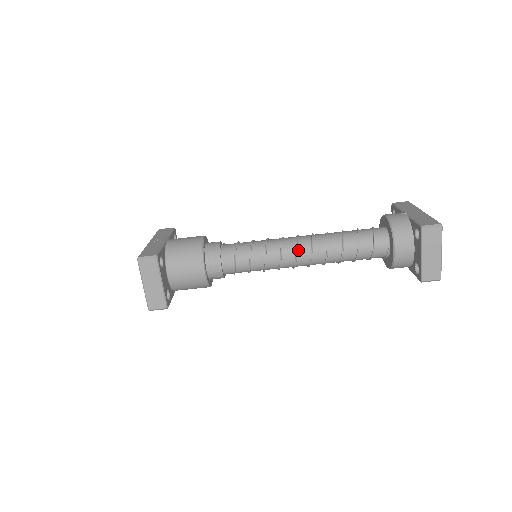
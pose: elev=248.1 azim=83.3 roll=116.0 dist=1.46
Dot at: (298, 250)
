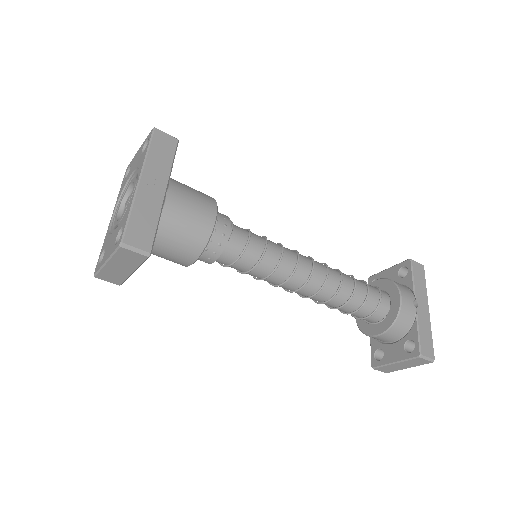
Dot at: (303, 287)
